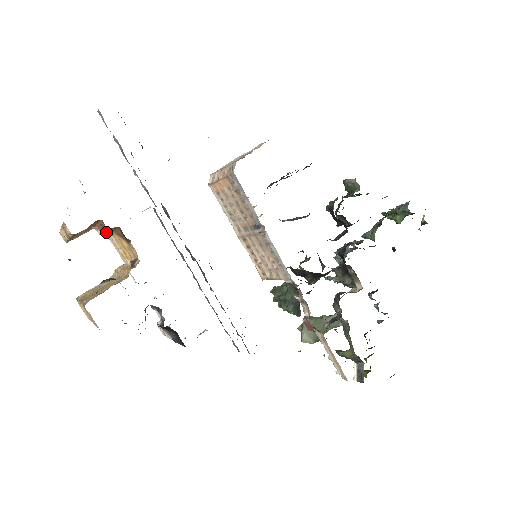
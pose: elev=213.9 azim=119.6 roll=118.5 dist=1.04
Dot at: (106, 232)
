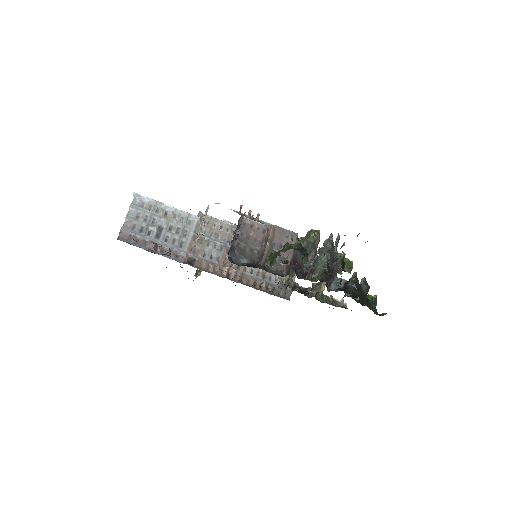
Dot at: occluded
